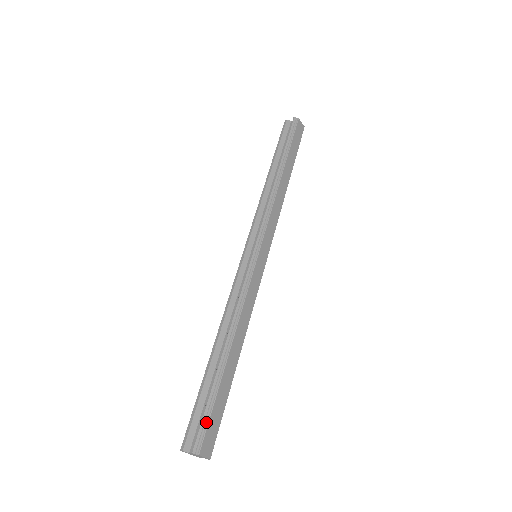
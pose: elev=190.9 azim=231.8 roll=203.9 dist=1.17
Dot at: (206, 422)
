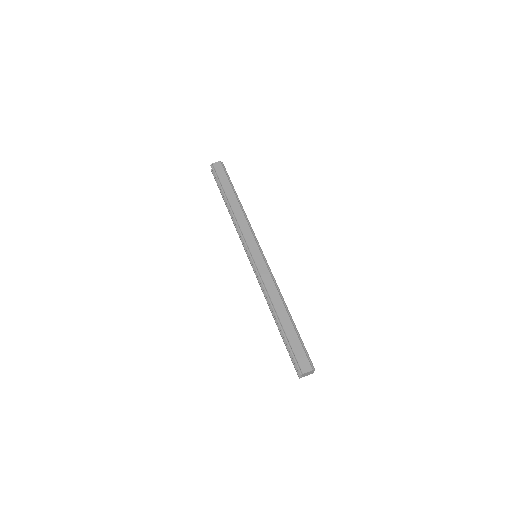
Dot at: (294, 357)
